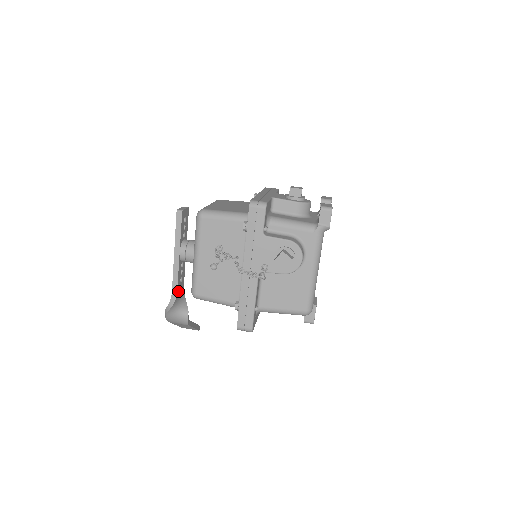
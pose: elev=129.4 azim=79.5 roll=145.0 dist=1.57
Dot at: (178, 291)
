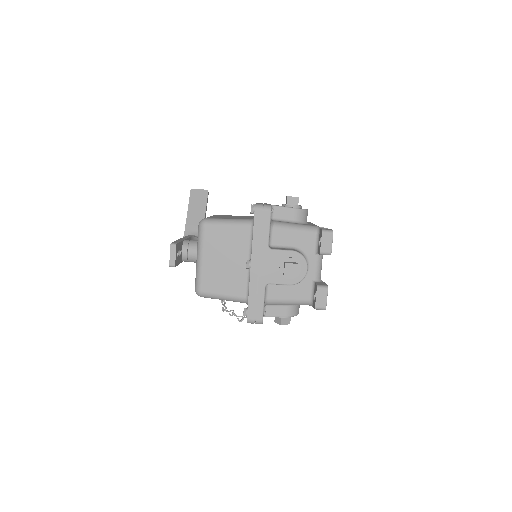
Dot at: occluded
